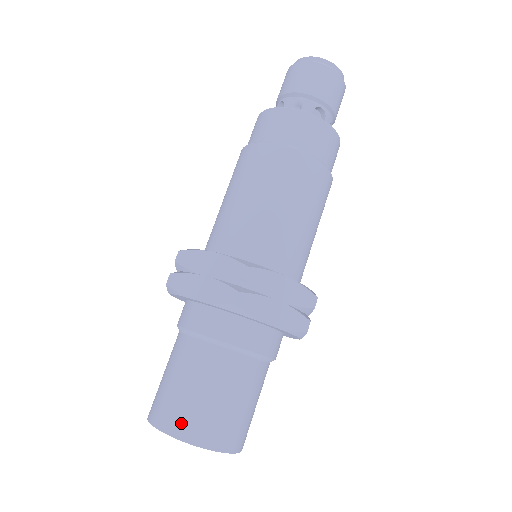
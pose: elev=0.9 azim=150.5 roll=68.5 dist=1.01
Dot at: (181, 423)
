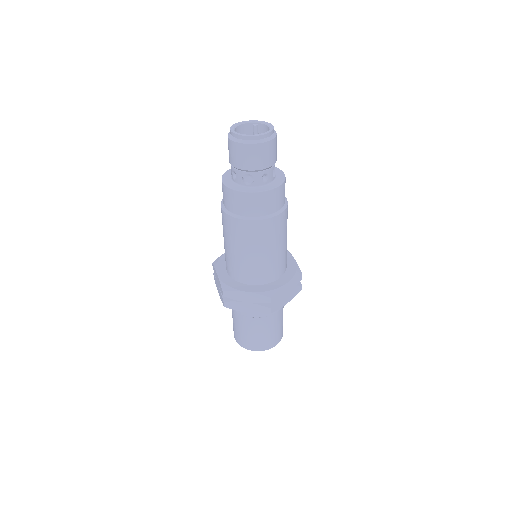
Dot at: (237, 338)
